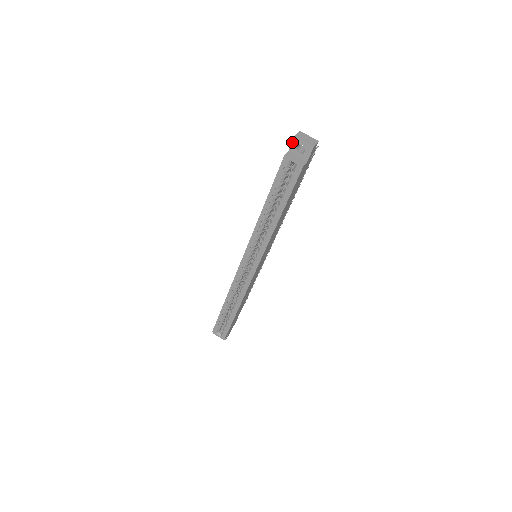
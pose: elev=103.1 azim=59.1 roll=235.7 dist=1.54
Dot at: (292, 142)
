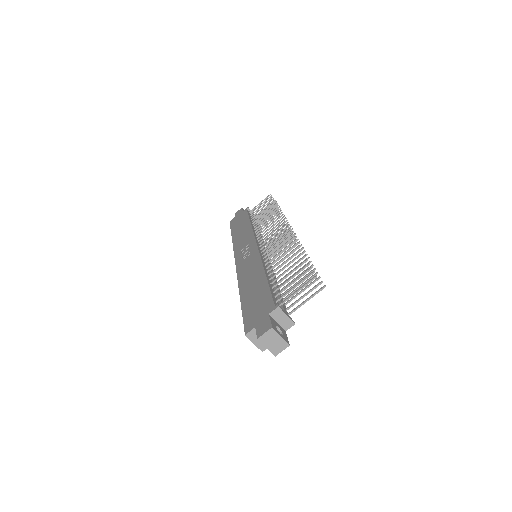
Dot at: (256, 334)
